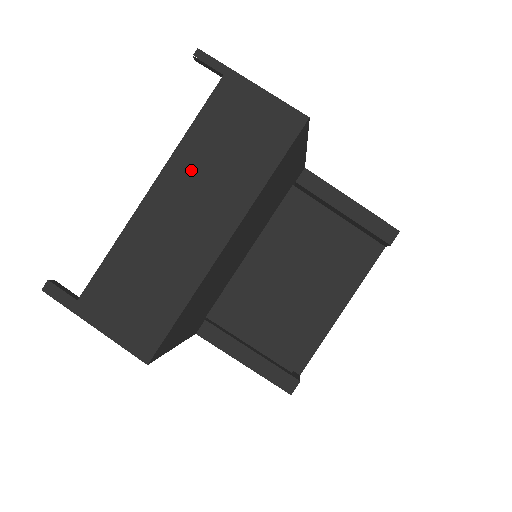
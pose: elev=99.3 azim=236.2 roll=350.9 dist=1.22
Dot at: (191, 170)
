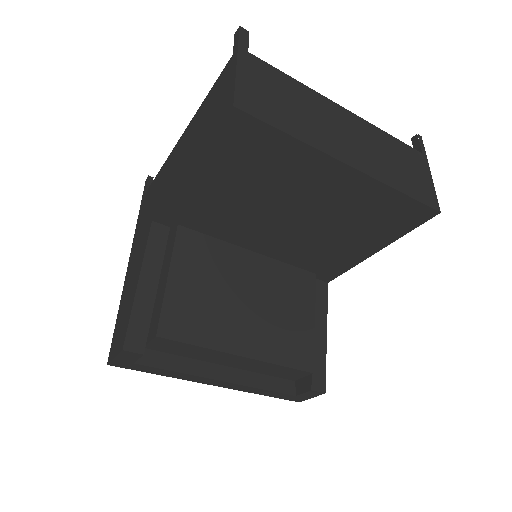
Dot at: (370, 136)
